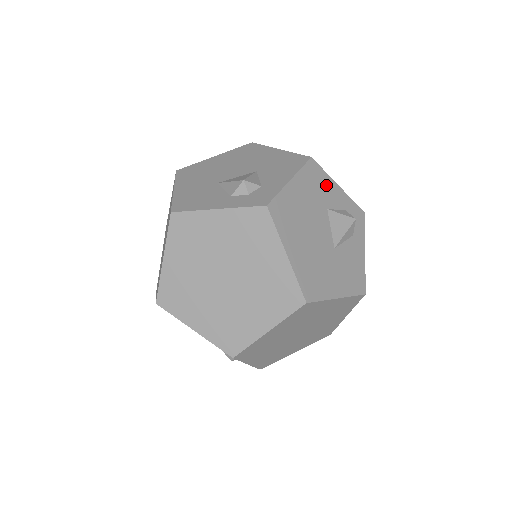
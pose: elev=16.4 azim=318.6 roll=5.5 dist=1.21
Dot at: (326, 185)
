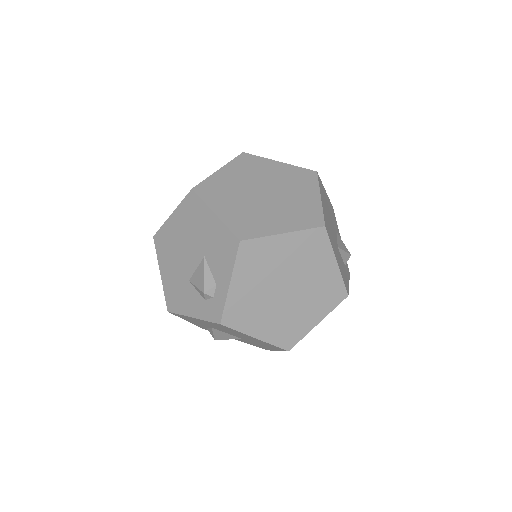
Dot at: (337, 226)
